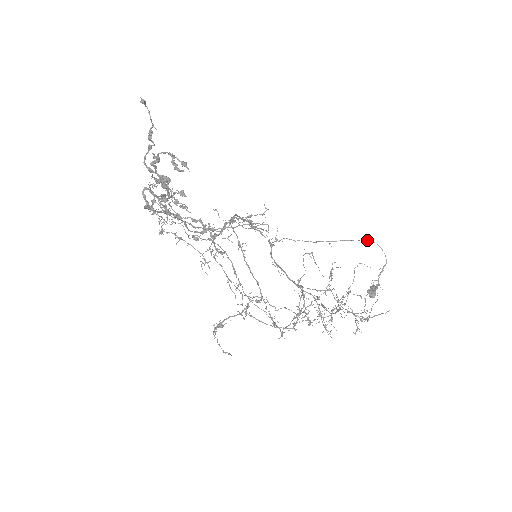
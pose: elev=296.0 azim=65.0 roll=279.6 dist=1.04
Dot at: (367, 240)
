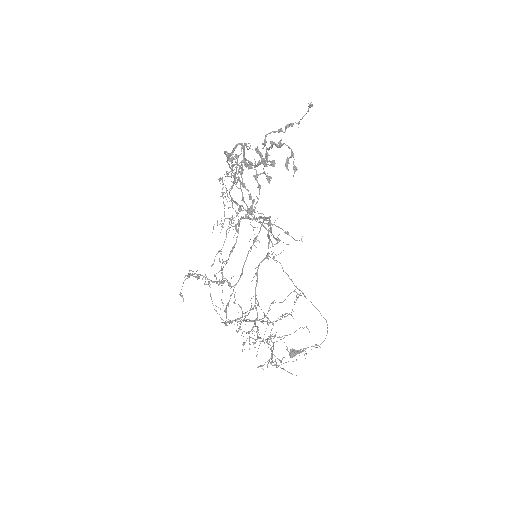
Dot at: occluded
